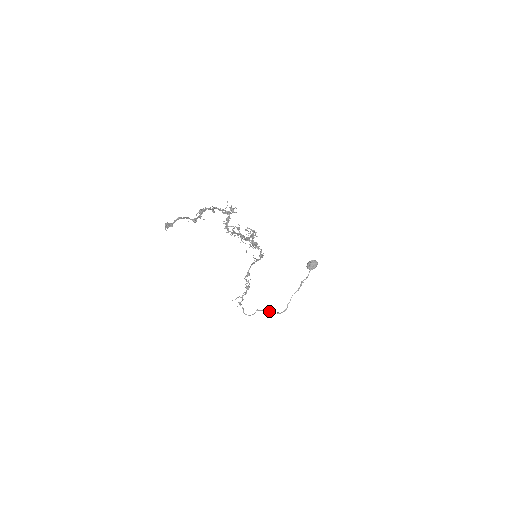
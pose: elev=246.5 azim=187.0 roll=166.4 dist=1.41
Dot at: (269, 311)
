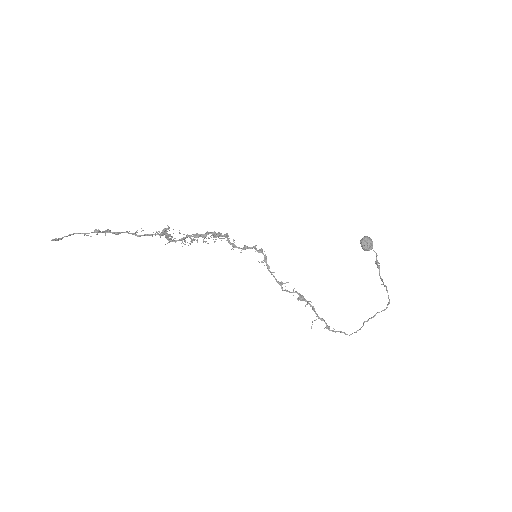
Dot at: (379, 312)
